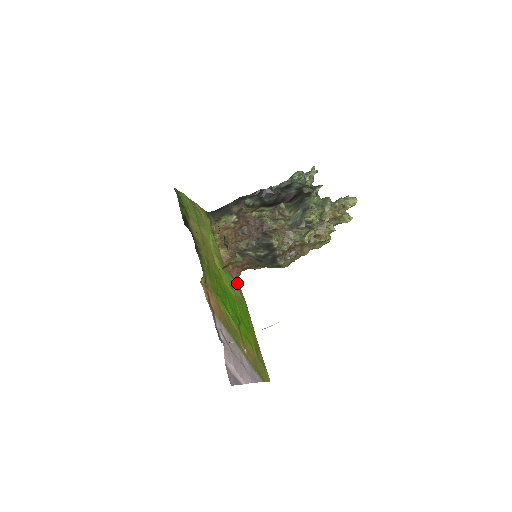
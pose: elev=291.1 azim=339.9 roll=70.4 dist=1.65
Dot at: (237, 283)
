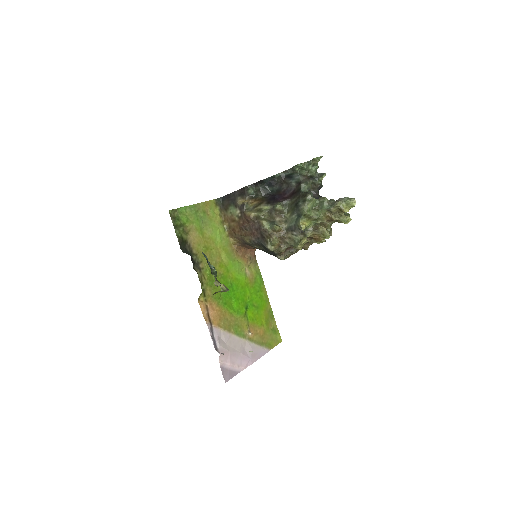
Dot at: (251, 260)
